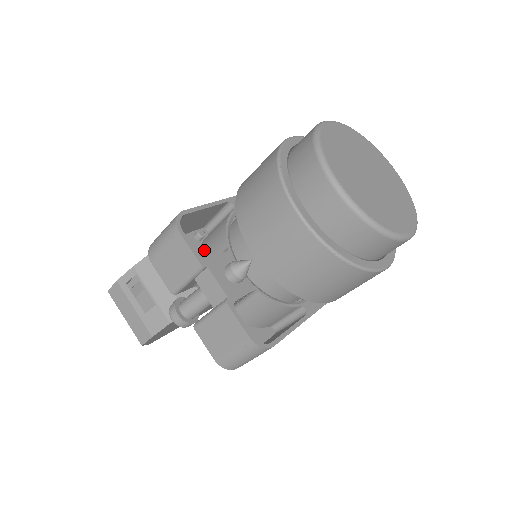
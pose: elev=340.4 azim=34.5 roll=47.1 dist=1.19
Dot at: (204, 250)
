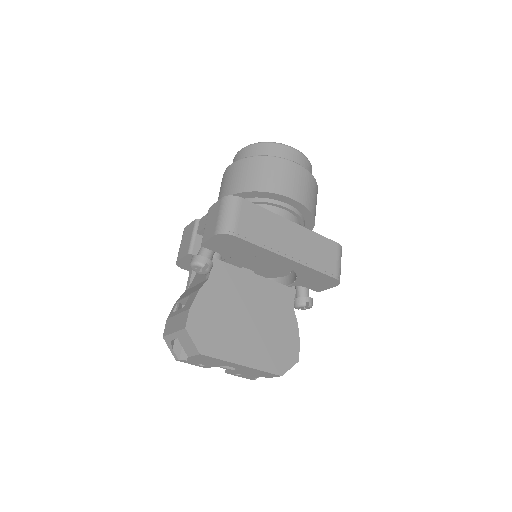
Dot at: occluded
